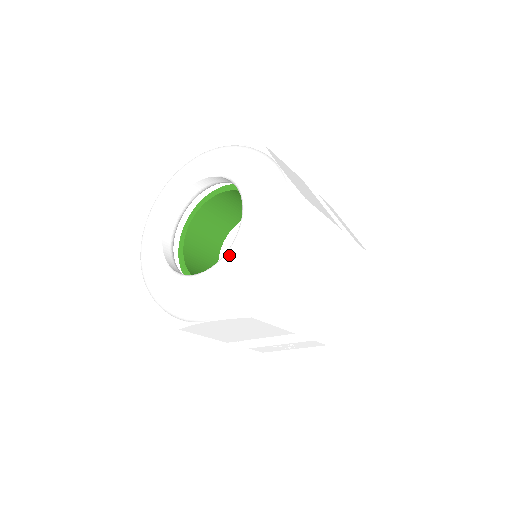
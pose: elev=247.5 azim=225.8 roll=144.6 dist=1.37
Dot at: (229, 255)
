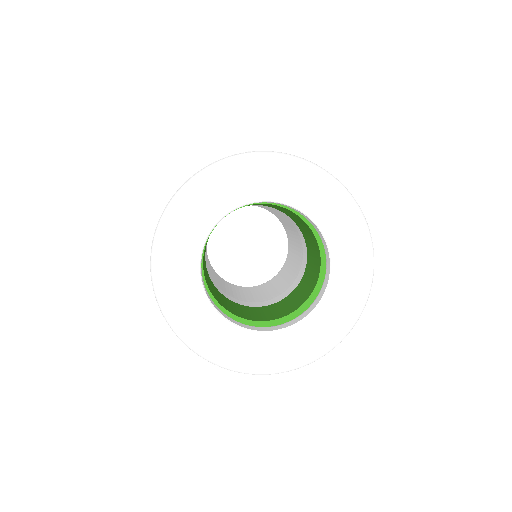
Dot at: (269, 343)
